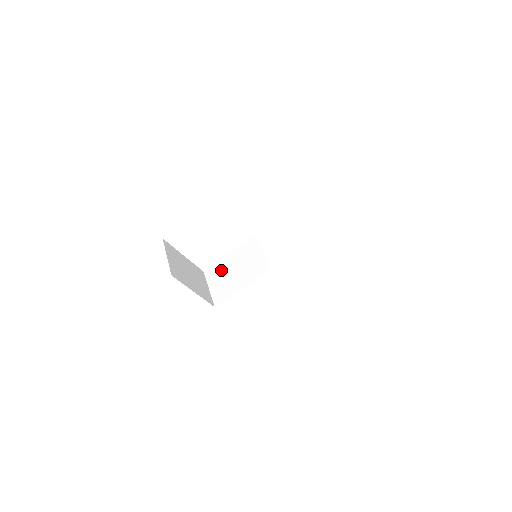
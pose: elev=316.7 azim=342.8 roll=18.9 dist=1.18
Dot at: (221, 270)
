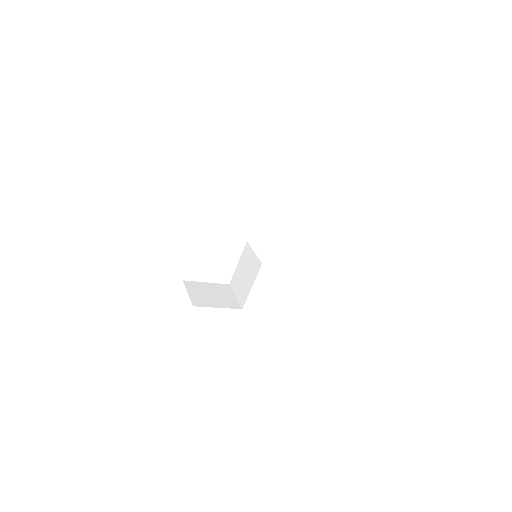
Dot at: (237, 279)
